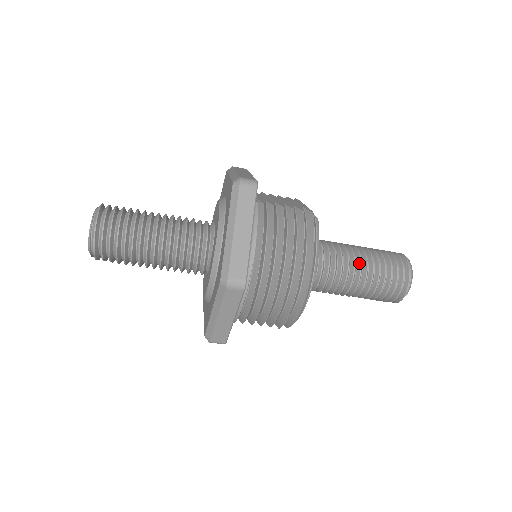
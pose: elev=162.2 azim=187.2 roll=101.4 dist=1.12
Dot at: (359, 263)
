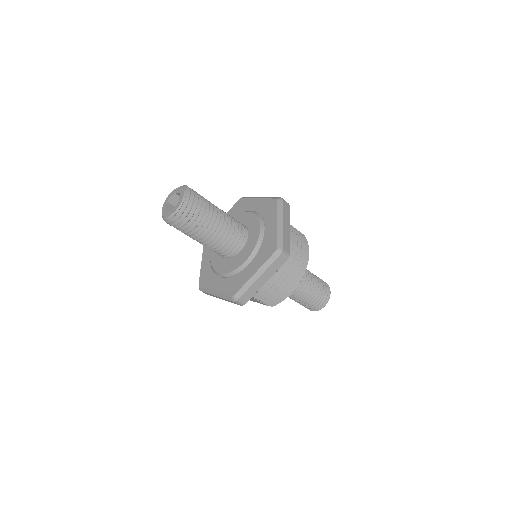
Dot at: (310, 276)
